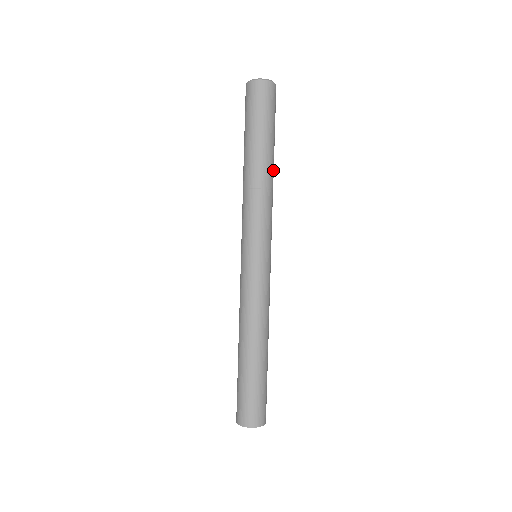
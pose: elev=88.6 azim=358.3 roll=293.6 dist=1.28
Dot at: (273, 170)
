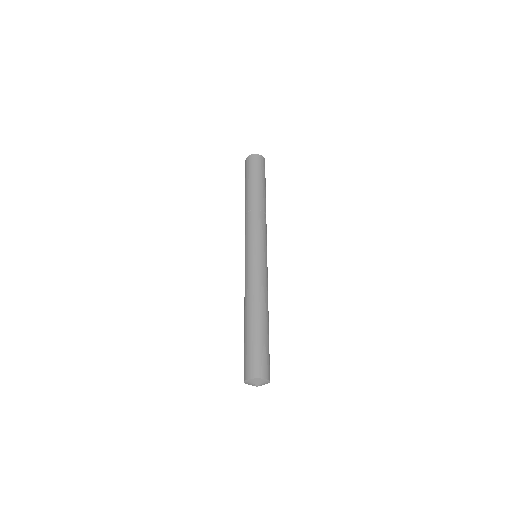
Dot at: (264, 201)
